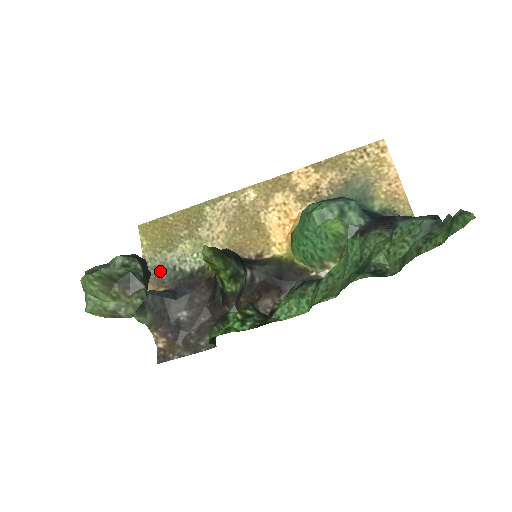
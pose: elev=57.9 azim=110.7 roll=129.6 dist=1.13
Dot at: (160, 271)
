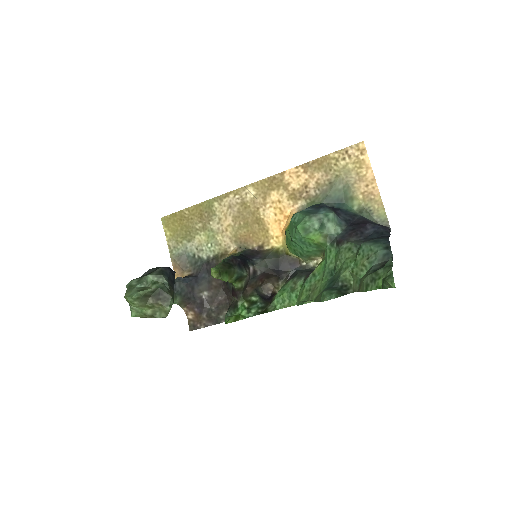
Dot at: (183, 258)
